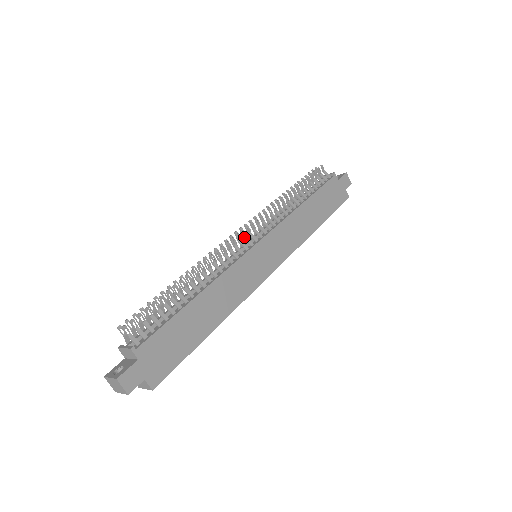
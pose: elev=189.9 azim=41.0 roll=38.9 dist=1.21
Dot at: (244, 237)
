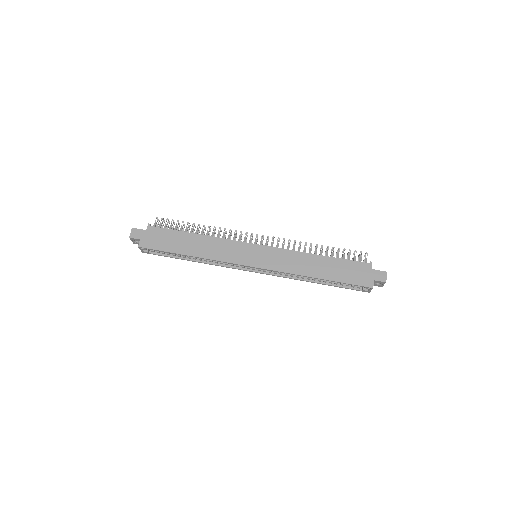
Dot at: (256, 239)
